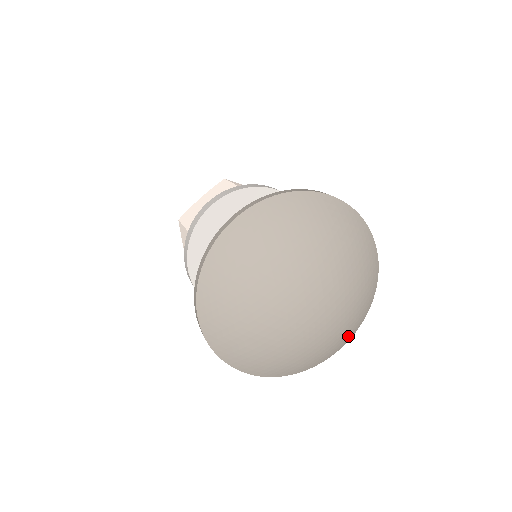
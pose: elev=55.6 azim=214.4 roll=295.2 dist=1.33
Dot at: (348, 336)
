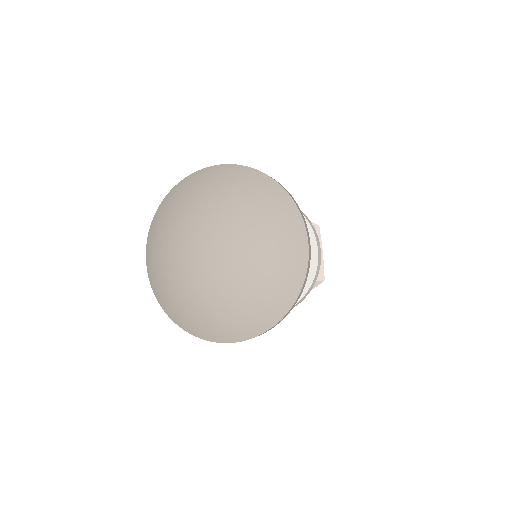
Dot at: (270, 313)
